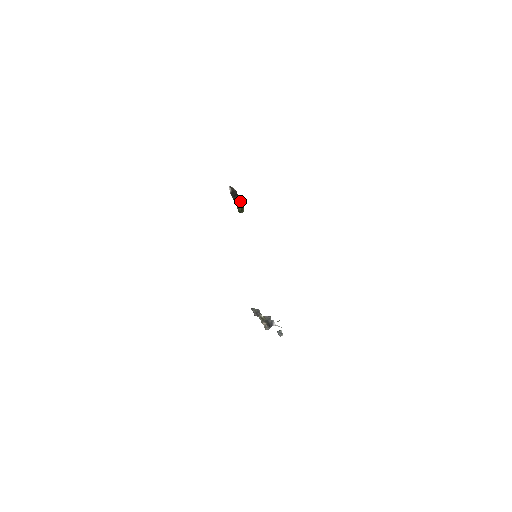
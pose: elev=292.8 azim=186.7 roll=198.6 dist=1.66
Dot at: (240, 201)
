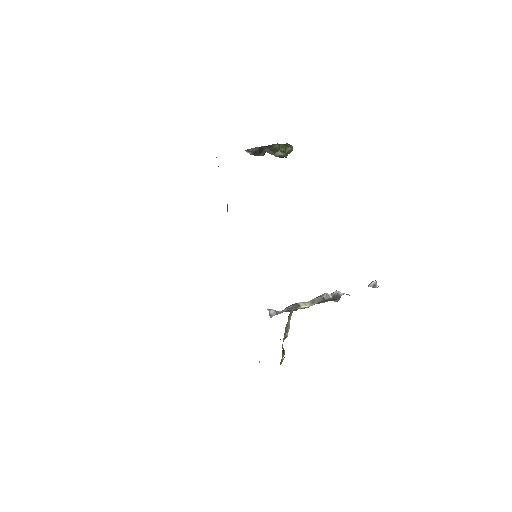
Dot at: (274, 148)
